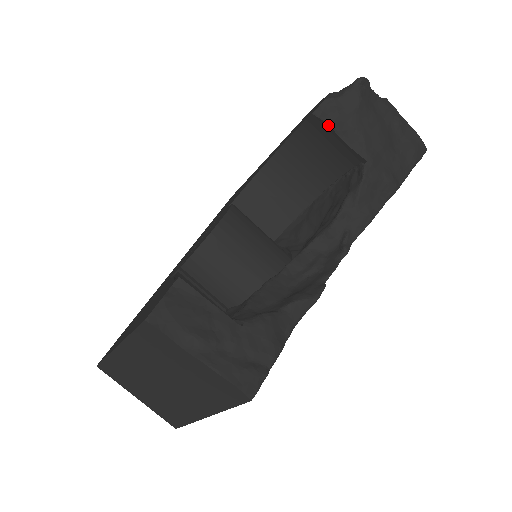
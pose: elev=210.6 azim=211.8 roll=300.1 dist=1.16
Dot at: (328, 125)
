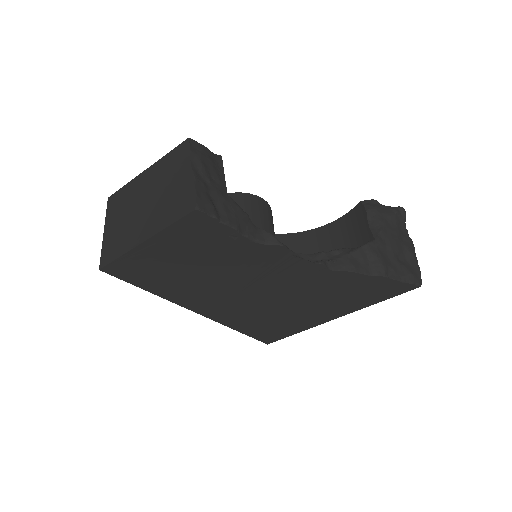
Dot at: (365, 210)
